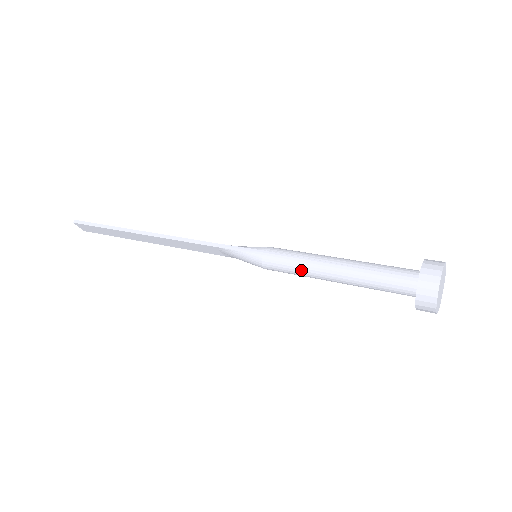
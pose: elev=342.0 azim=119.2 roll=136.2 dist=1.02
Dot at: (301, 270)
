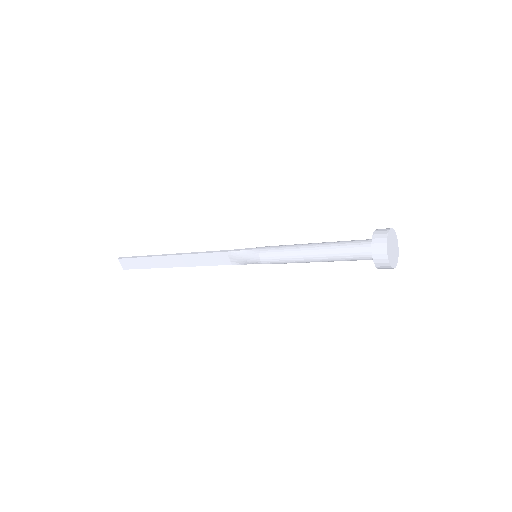
Dot at: (289, 253)
